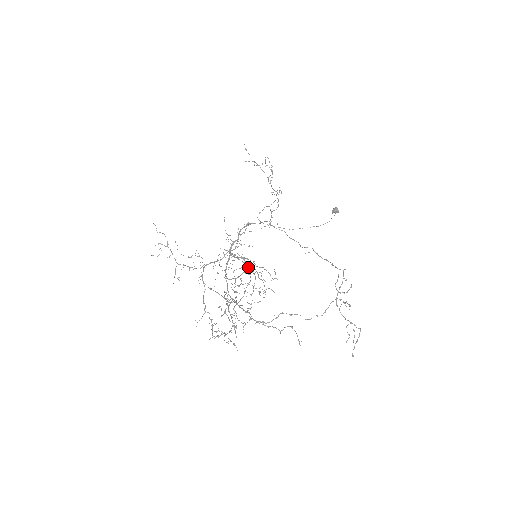
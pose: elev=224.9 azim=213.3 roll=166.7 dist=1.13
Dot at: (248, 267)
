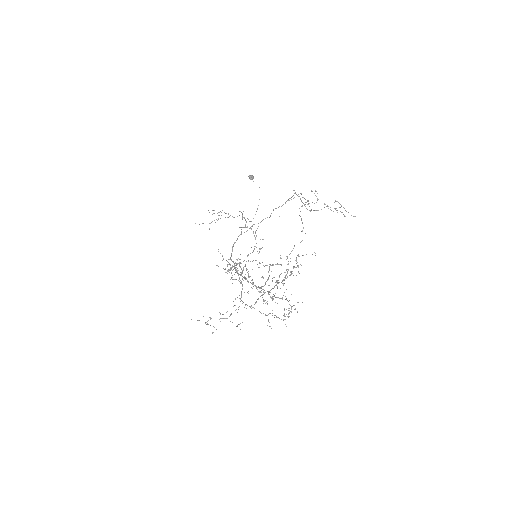
Dot at: occluded
